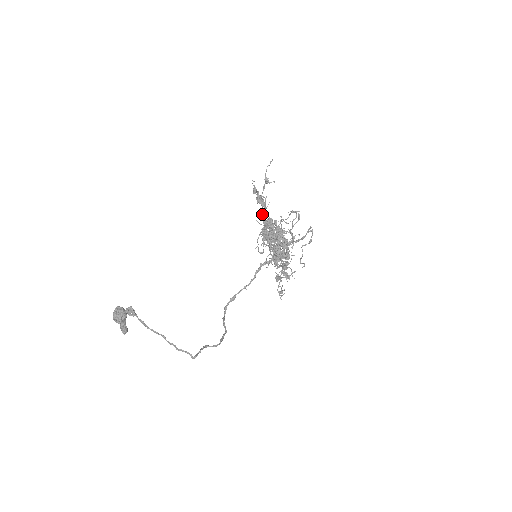
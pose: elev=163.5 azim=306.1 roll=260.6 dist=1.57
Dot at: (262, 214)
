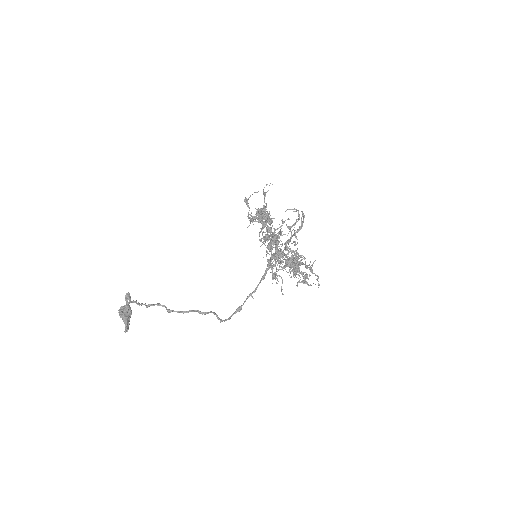
Dot at: occluded
